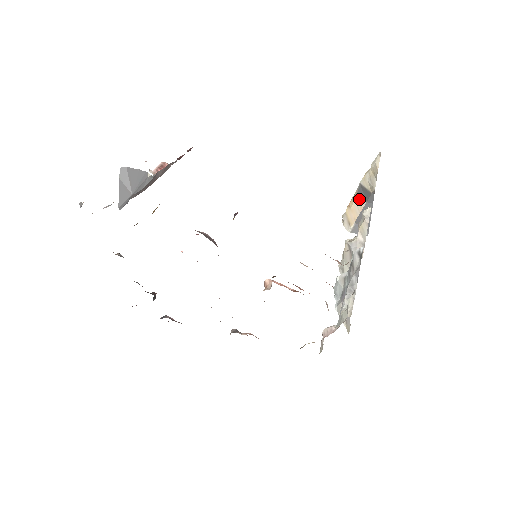
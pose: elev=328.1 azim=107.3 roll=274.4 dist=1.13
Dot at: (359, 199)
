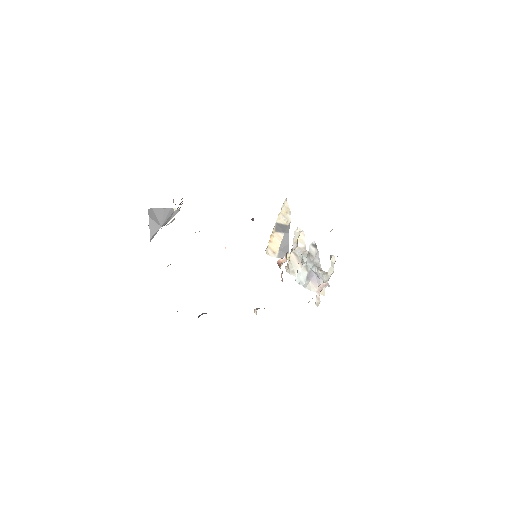
Dot at: (278, 233)
